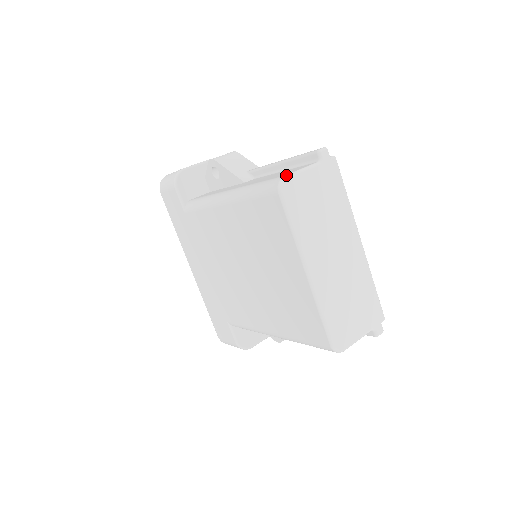
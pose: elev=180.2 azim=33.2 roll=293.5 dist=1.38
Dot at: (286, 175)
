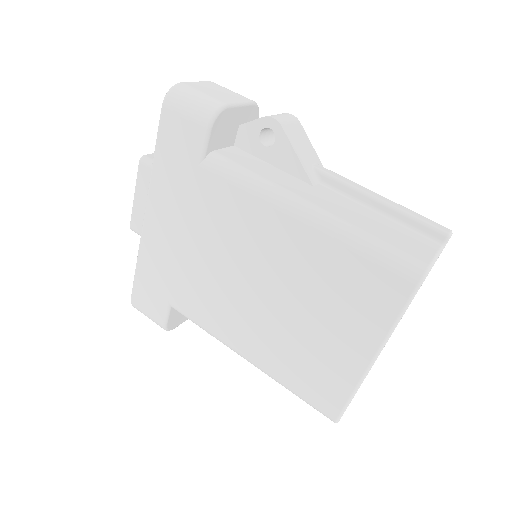
Dot at: (431, 265)
